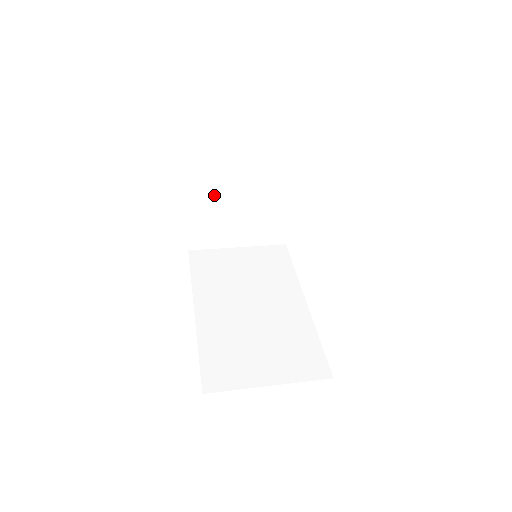
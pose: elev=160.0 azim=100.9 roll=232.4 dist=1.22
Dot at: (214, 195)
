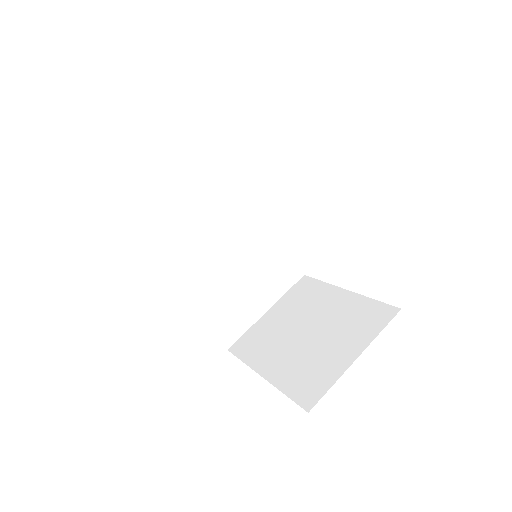
Dot at: occluded
